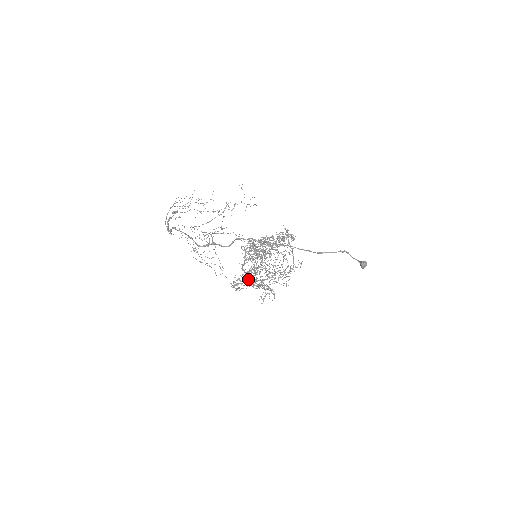
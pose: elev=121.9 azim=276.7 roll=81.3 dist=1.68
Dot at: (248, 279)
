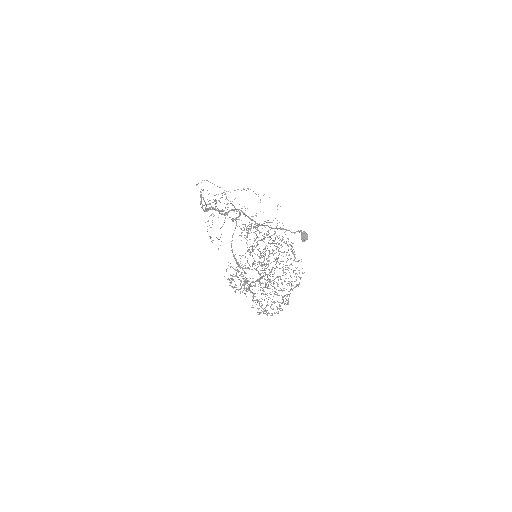
Dot at: occluded
